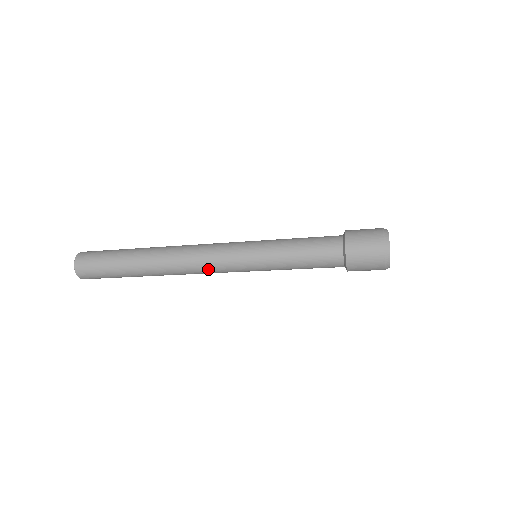
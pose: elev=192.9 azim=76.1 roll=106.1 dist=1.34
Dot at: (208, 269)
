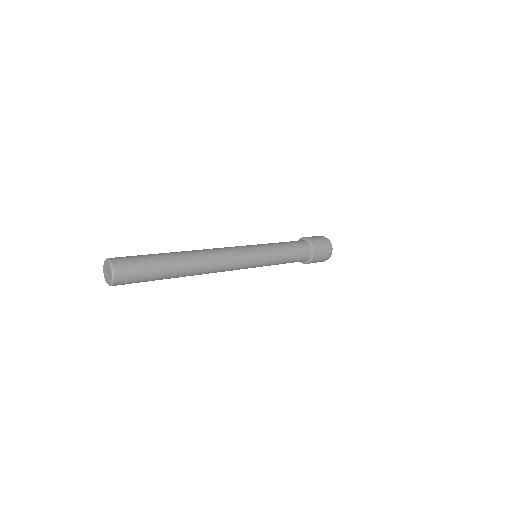
Dot at: occluded
